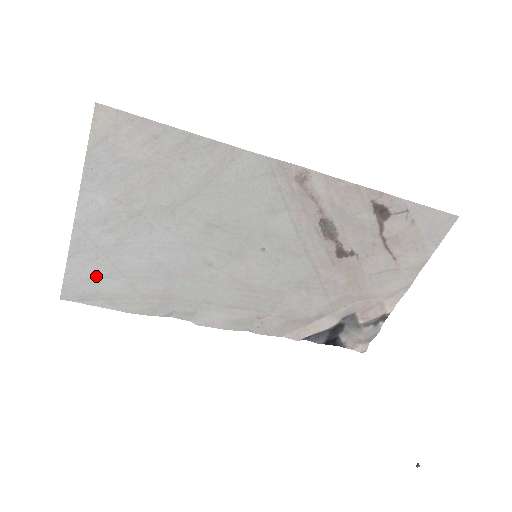
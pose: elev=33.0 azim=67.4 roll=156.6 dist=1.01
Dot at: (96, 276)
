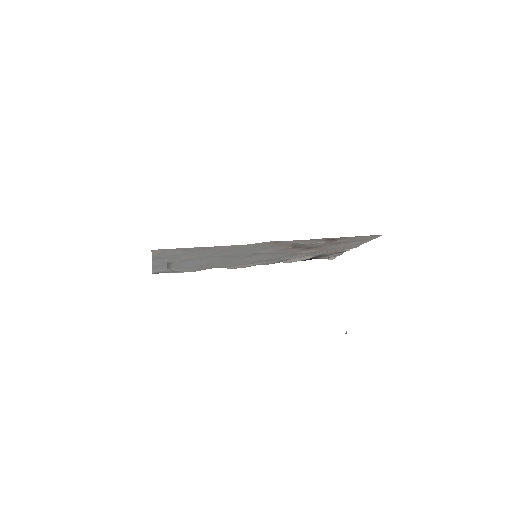
Dot at: (169, 269)
